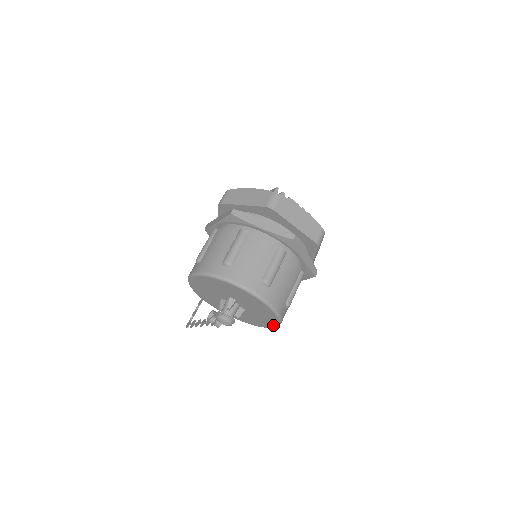
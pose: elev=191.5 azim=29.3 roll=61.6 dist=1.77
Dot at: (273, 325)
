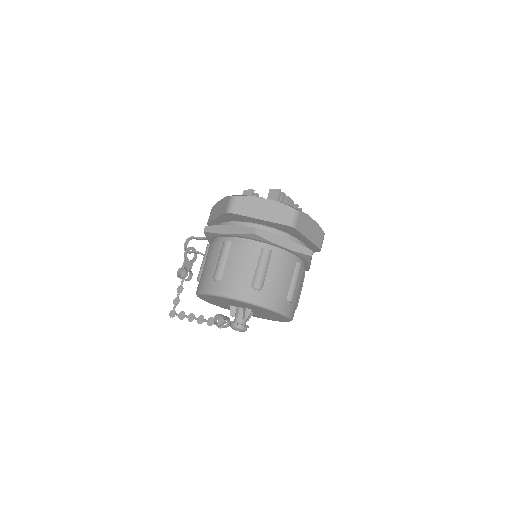
Dot at: (275, 320)
